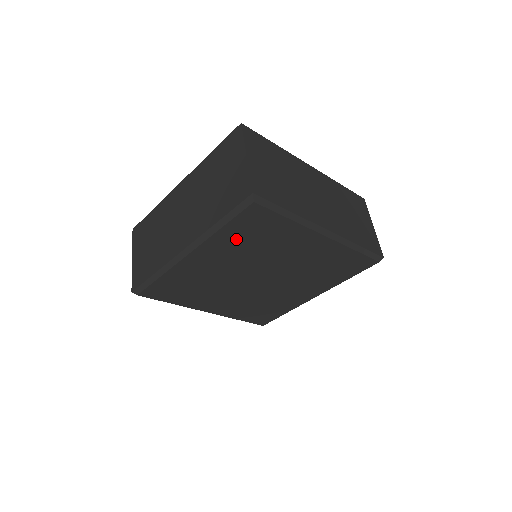
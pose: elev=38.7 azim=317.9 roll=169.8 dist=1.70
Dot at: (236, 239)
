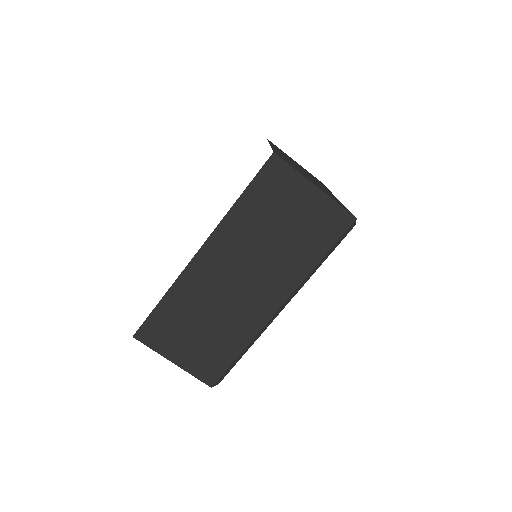
Dot at: occluded
